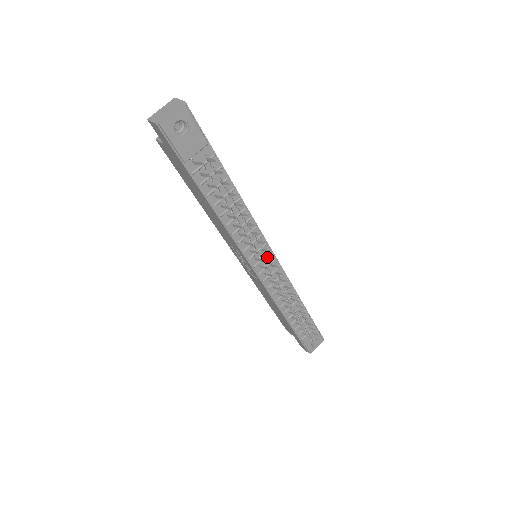
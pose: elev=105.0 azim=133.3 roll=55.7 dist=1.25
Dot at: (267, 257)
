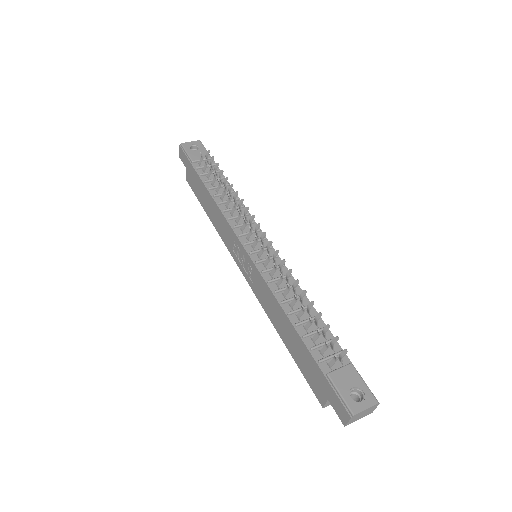
Dot at: (255, 228)
